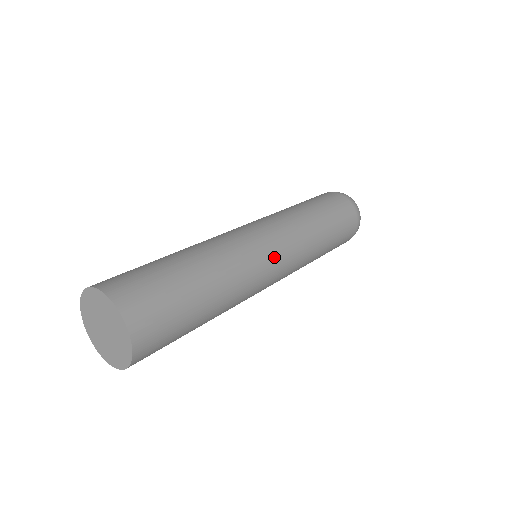
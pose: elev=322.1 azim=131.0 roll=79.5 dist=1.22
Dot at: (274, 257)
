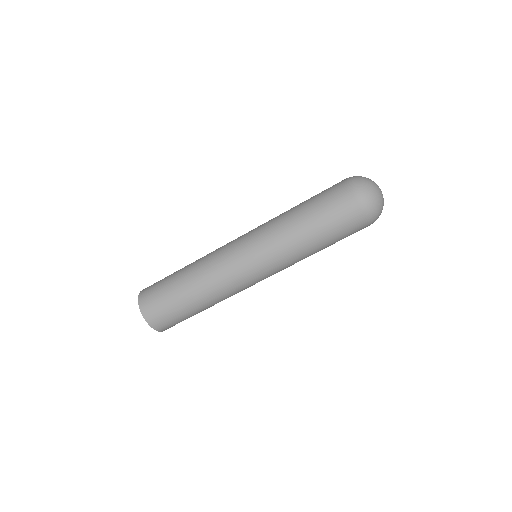
Dot at: (240, 254)
